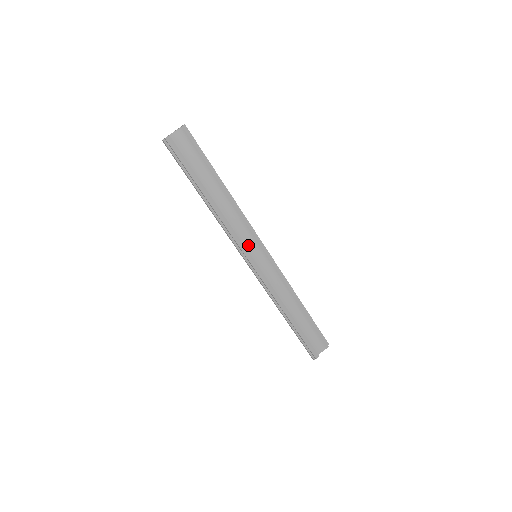
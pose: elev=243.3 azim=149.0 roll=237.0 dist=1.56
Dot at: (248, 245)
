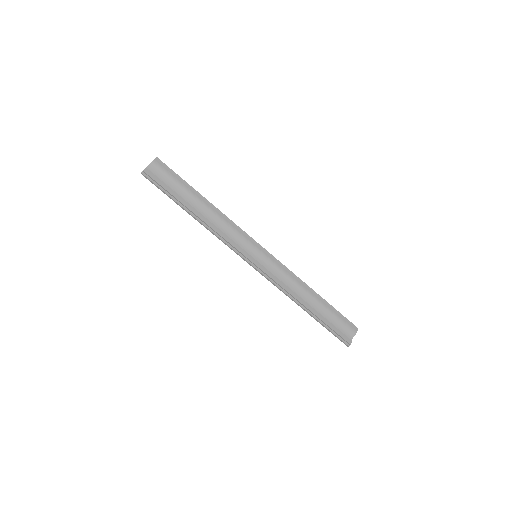
Dot at: (245, 247)
